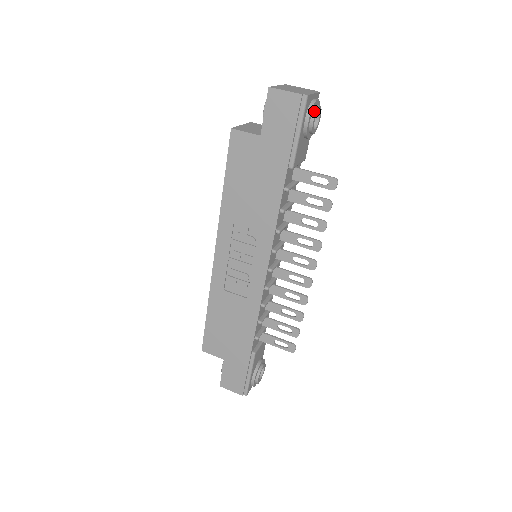
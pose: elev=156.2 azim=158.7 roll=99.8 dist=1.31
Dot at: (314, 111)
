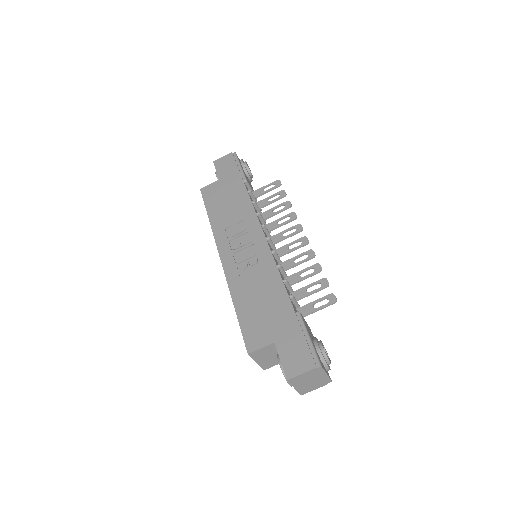
Dot at: (244, 162)
